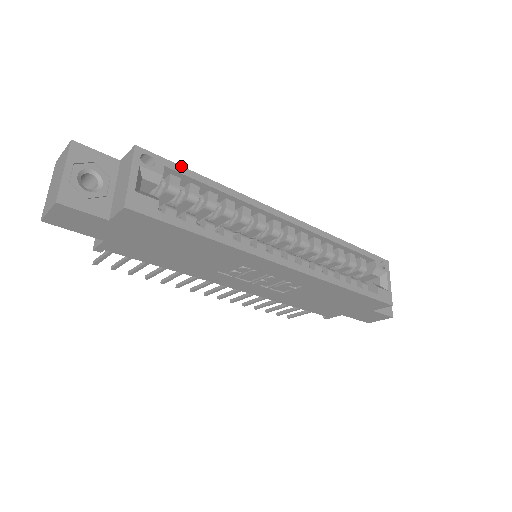
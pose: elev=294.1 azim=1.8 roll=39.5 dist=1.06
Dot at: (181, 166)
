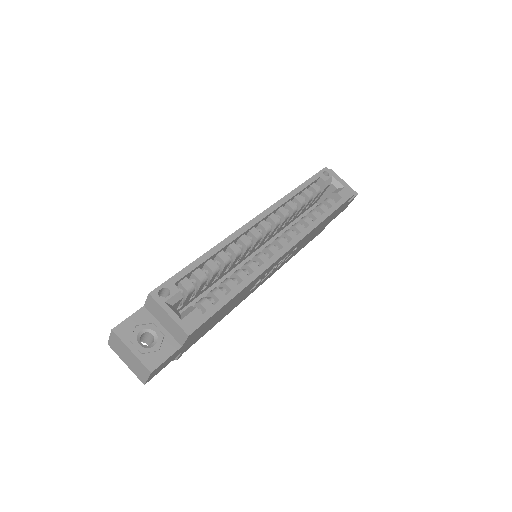
Dot at: (180, 271)
